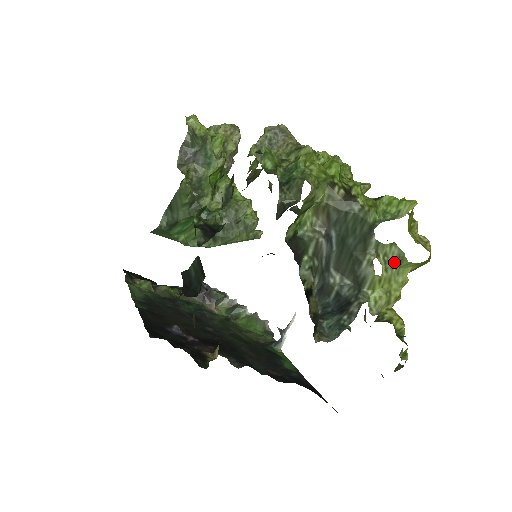
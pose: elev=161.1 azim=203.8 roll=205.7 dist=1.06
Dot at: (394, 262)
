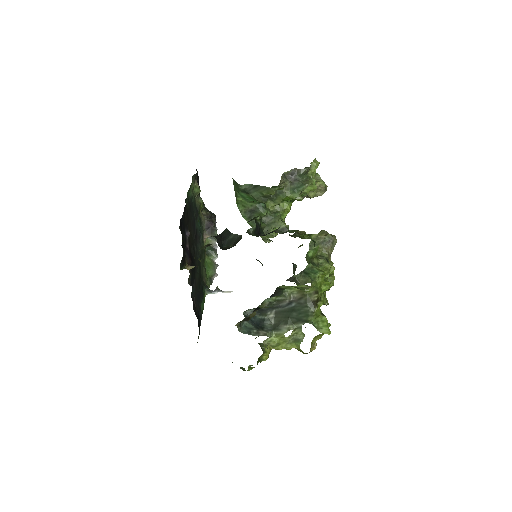
Dot at: (295, 339)
